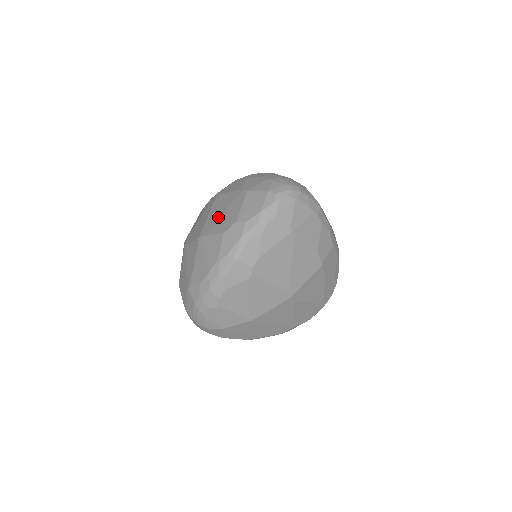
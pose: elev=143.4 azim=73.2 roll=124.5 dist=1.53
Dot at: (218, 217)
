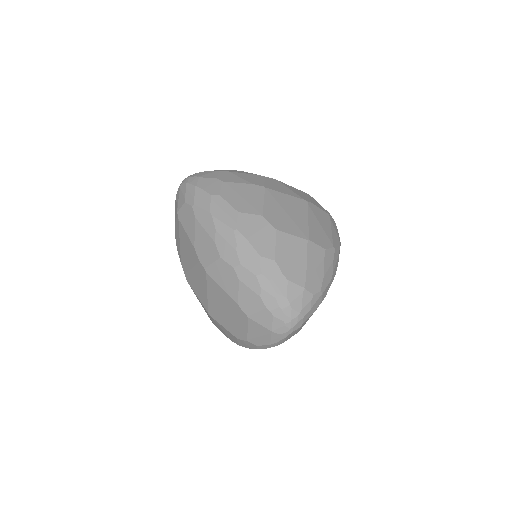
Dot at: (223, 314)
